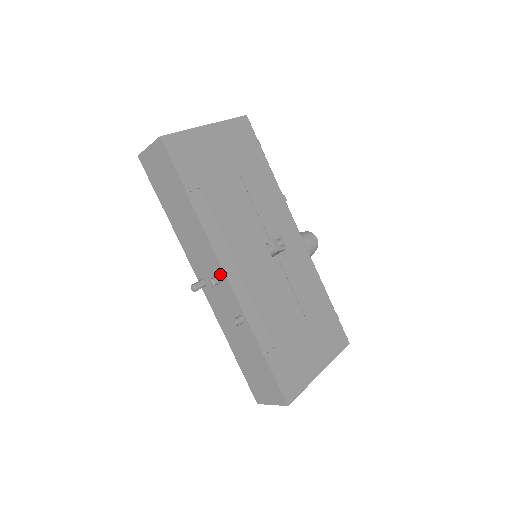
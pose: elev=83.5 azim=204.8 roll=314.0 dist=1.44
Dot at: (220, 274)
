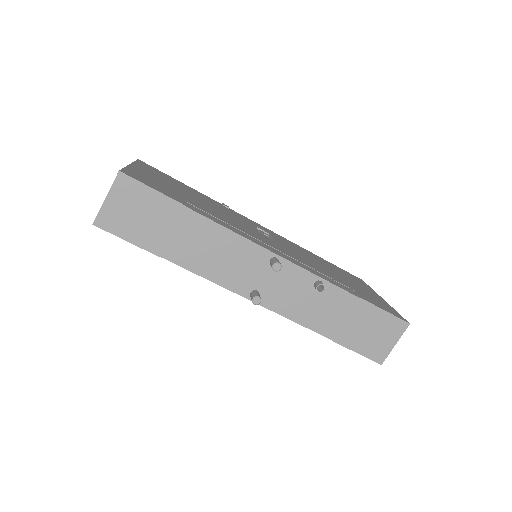
Dot at: (272, 258)
